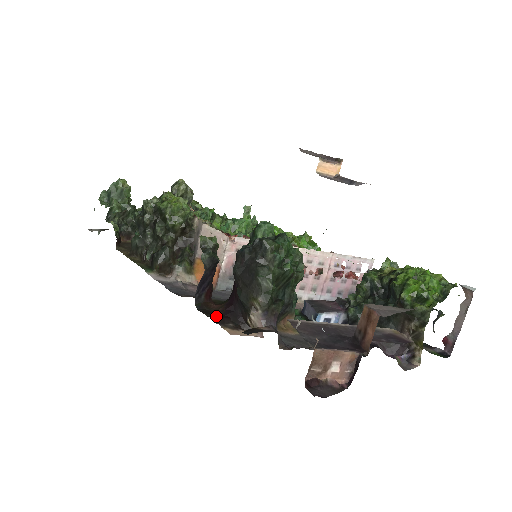
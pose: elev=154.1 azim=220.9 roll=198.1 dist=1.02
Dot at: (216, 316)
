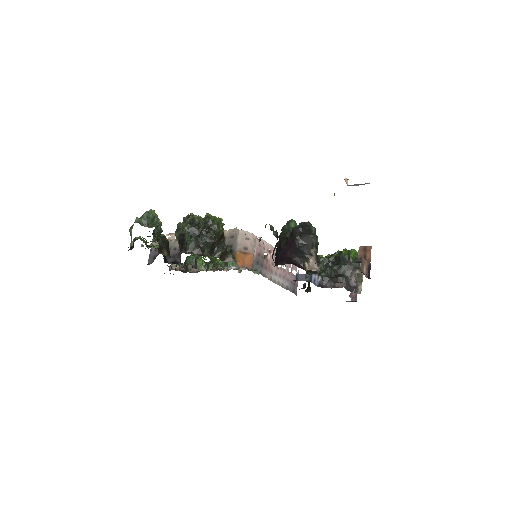
Dot at: occluded
